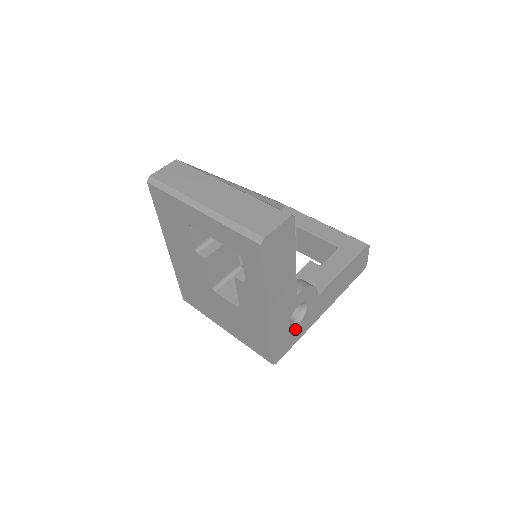
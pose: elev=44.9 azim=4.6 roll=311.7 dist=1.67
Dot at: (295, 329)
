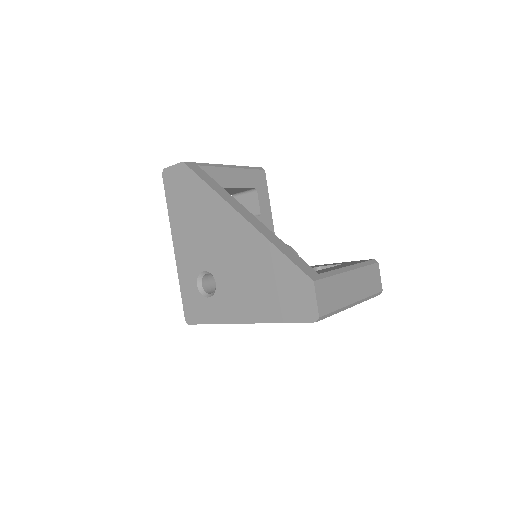
Dot at: occluded
